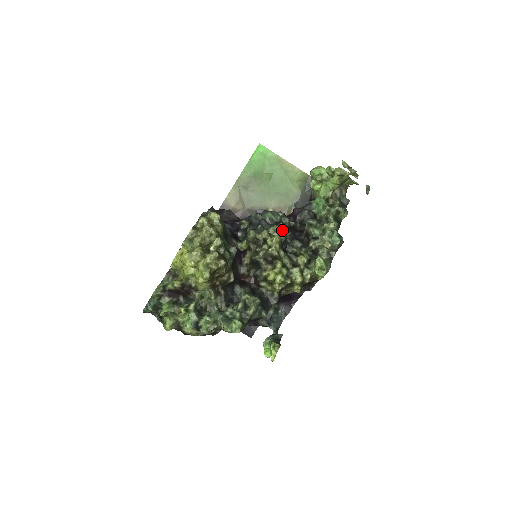
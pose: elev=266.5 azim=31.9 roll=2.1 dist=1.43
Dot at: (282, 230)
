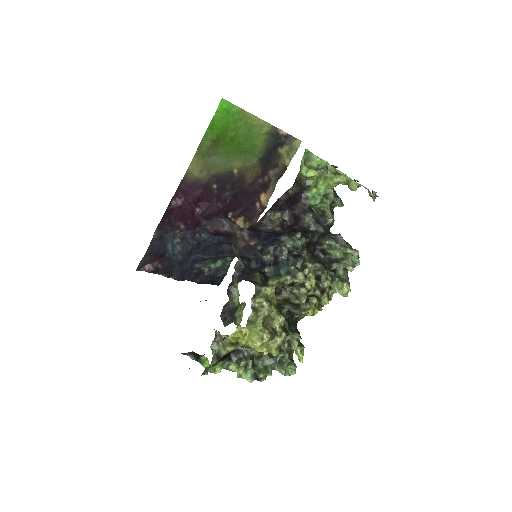
Dot at: (307, 258)
